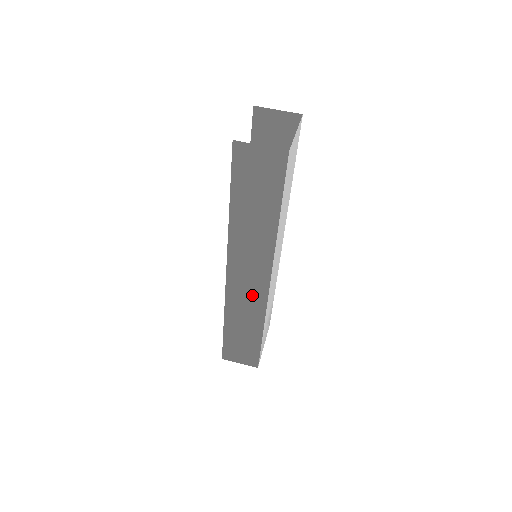
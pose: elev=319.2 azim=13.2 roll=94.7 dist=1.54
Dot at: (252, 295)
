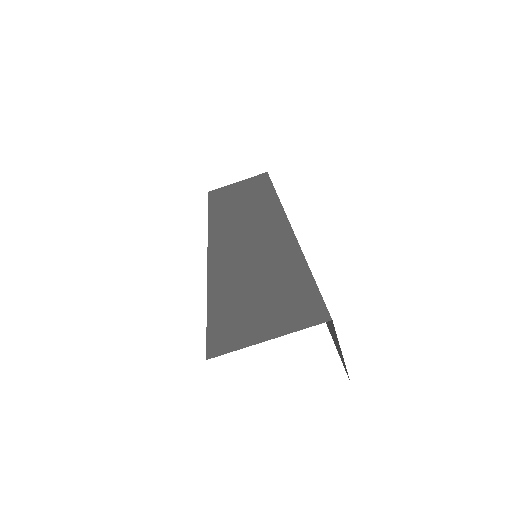
Dot at: occluded
